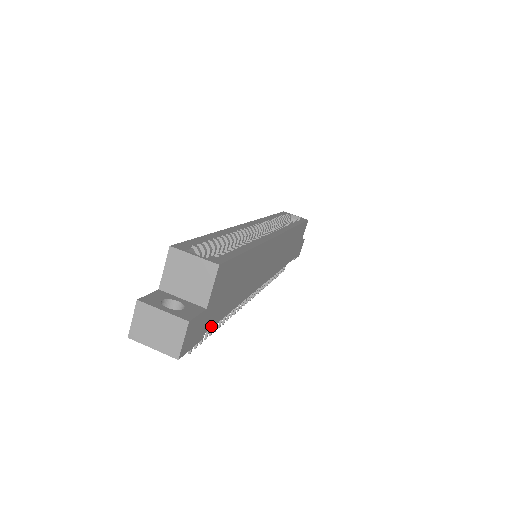
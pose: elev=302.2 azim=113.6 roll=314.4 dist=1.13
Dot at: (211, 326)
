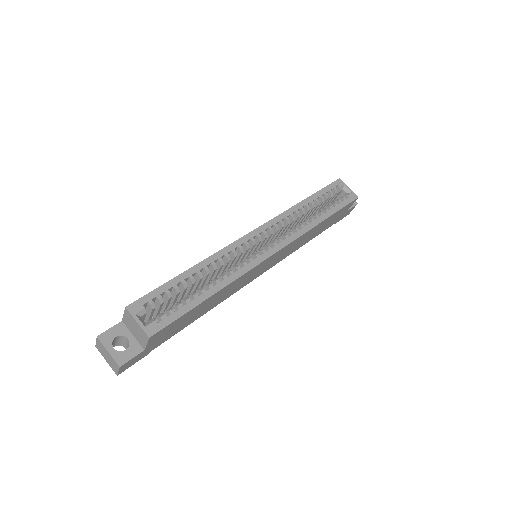
Dot at: (160, 344)
